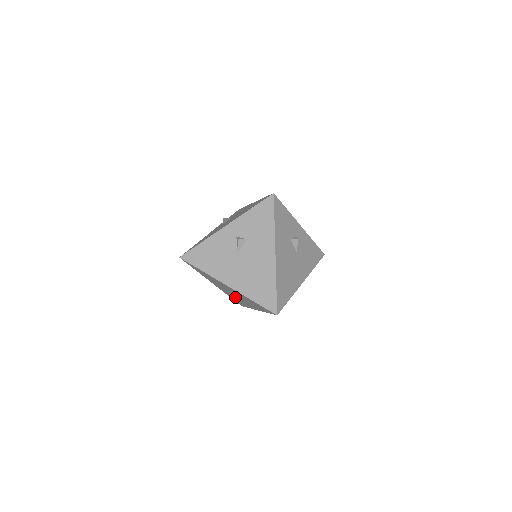
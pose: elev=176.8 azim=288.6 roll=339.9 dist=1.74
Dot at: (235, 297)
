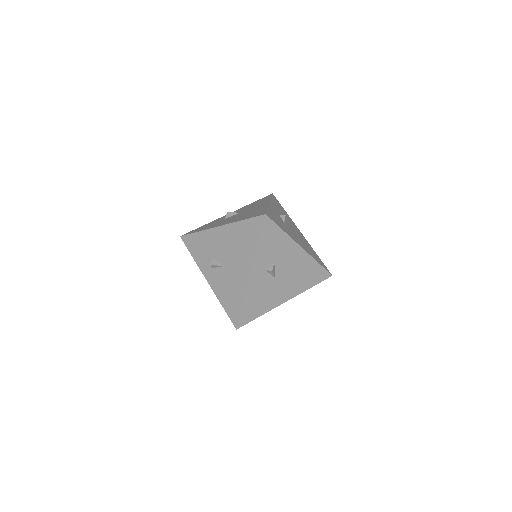
Dot at: occluded
